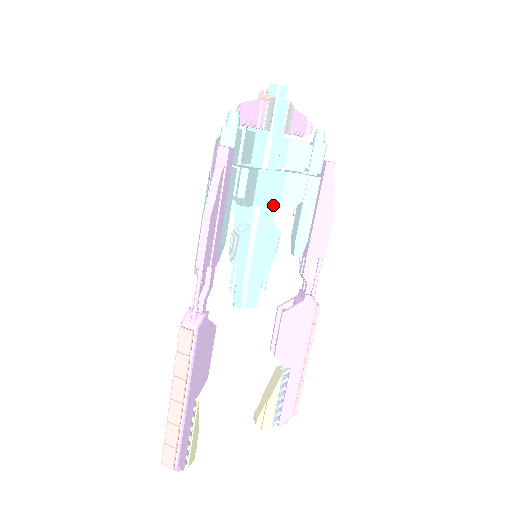
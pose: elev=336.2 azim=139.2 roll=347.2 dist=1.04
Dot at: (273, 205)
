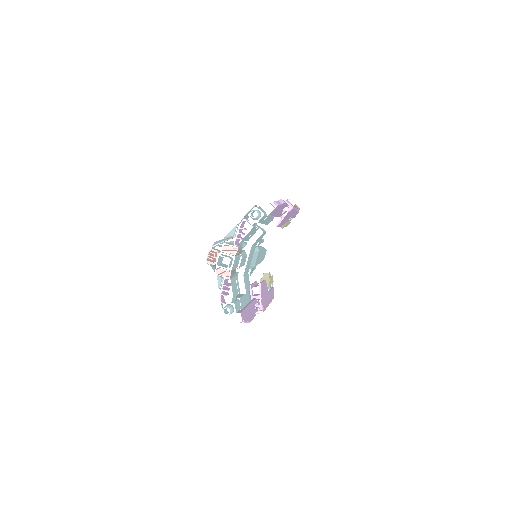
Dot at: (253, 253)
